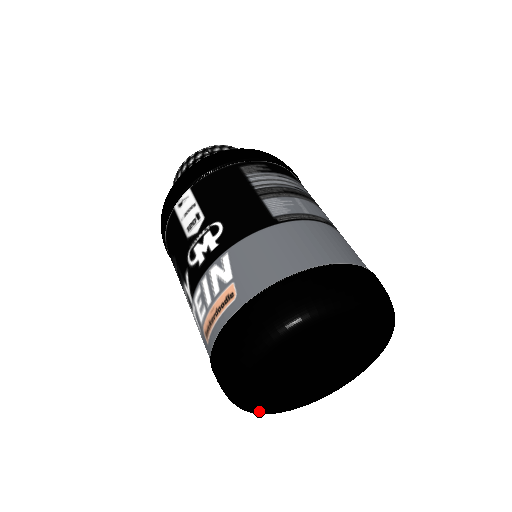
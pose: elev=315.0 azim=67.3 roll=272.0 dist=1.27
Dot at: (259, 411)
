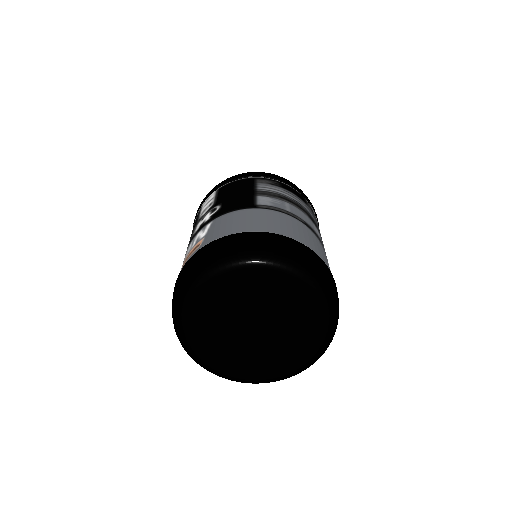
Dot at: (201, 360)
